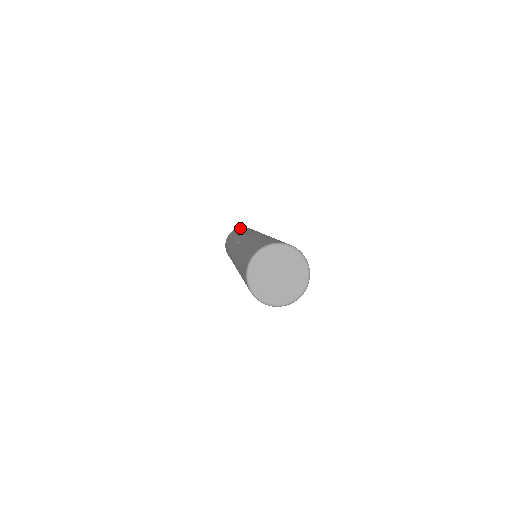
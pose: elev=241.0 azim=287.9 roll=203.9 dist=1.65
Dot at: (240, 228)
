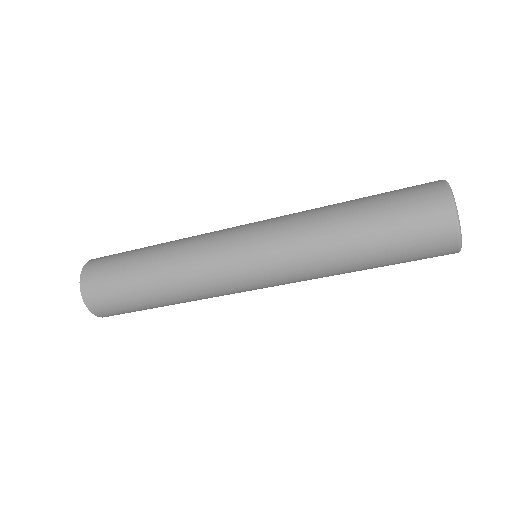
Dot at: occluded
